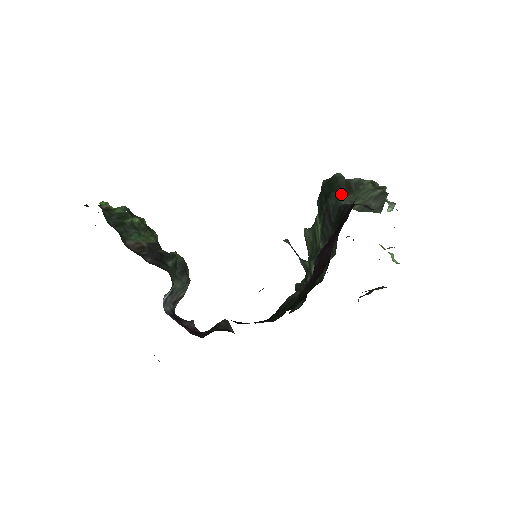
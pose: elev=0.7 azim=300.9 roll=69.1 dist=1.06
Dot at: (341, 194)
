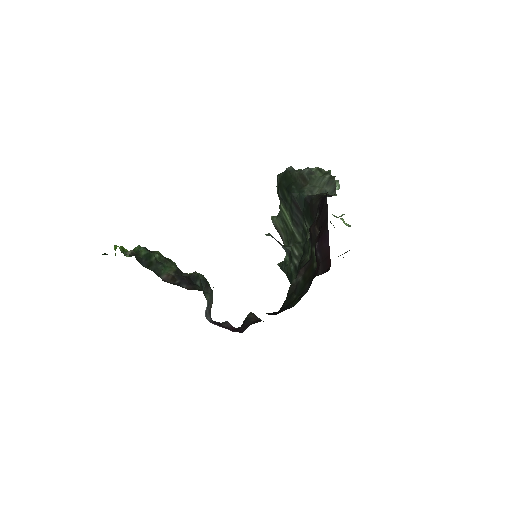
Dot at: (300, 186)
